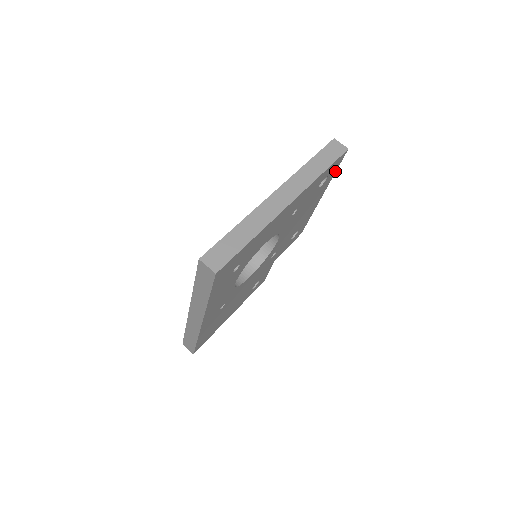
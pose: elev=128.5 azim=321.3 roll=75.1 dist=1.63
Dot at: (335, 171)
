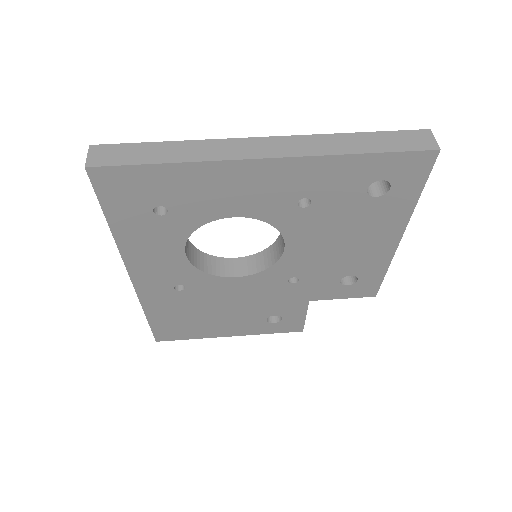
Dot at: (418, 191)
